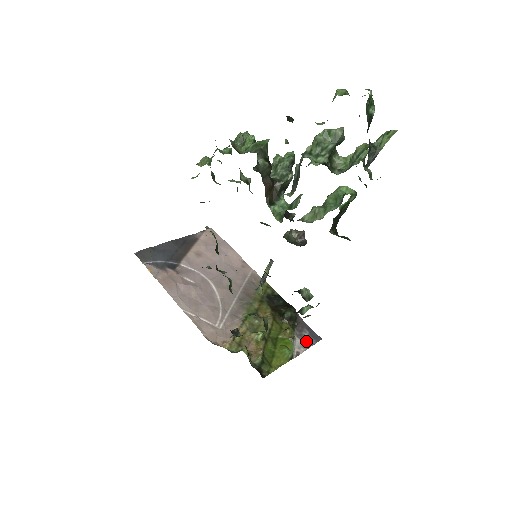
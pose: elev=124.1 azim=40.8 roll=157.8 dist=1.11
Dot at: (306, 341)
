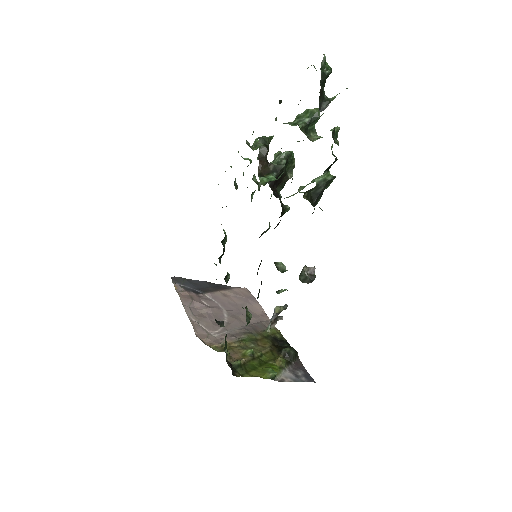
Dot at: (297, 376)
